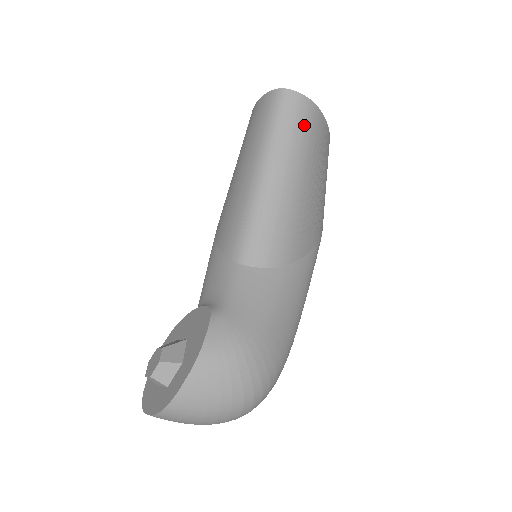
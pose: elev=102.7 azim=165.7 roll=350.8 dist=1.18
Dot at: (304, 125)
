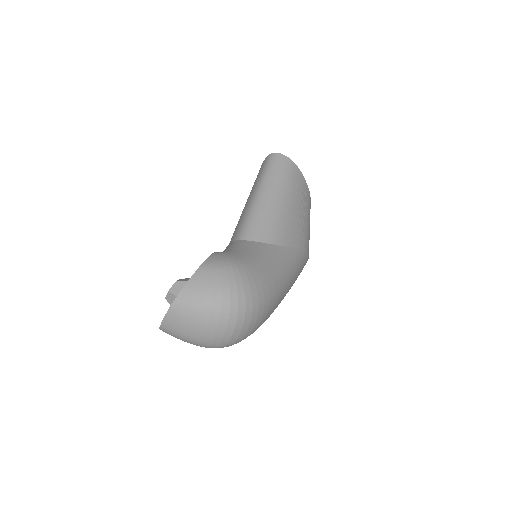
Dot at: (286, 170)
